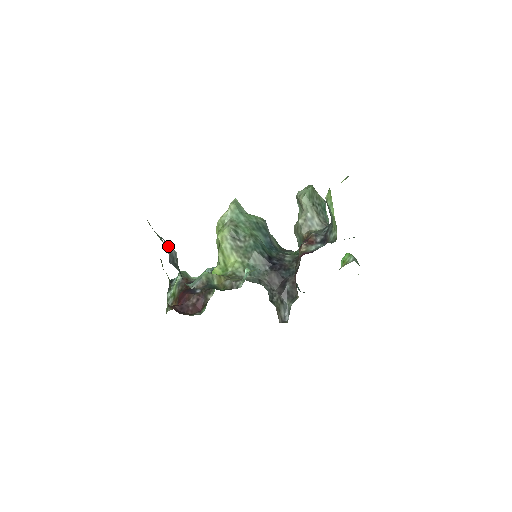
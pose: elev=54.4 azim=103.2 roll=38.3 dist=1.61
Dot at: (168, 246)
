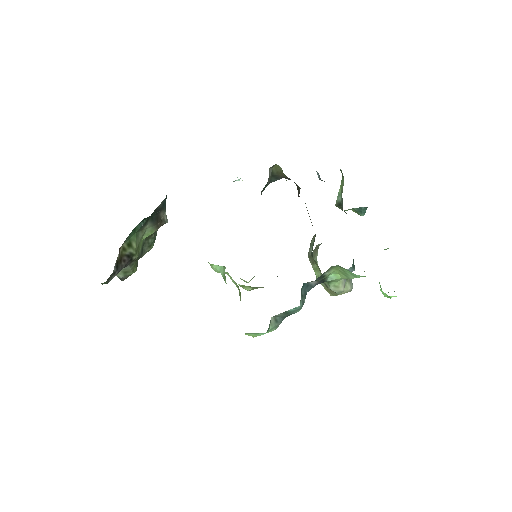
Dot at: occluded
